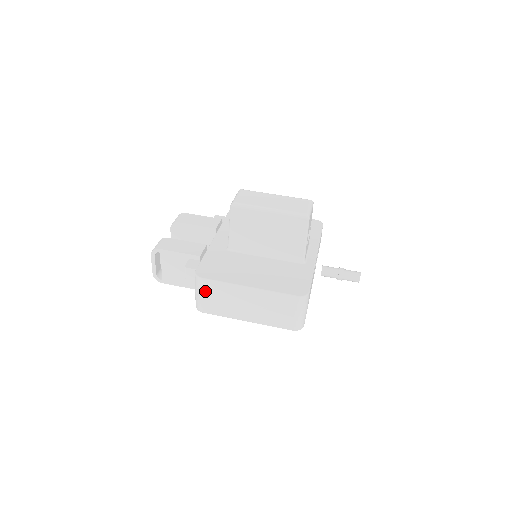
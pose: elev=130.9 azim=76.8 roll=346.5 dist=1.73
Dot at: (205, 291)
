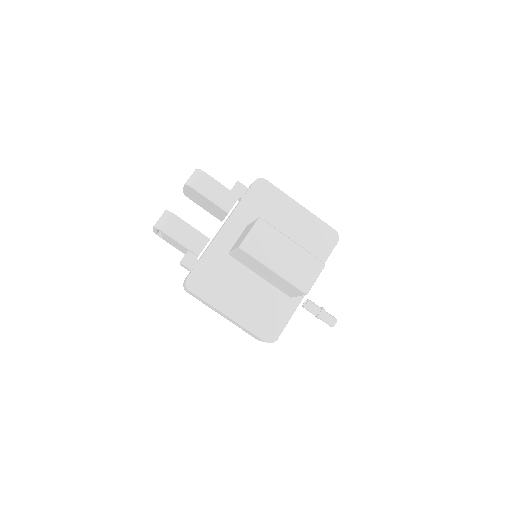
Dot at: (191, 293)
